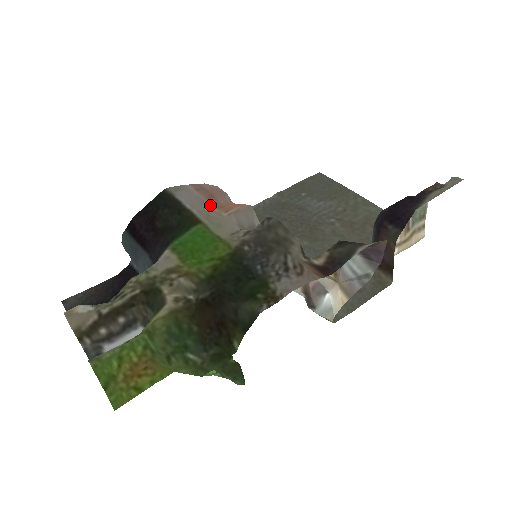
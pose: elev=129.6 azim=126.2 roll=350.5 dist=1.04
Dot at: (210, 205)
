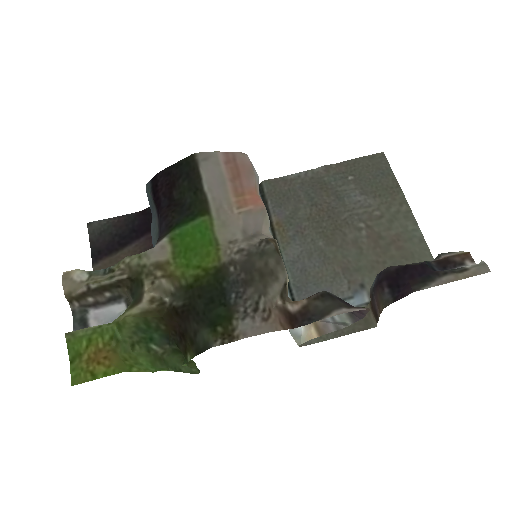
Dot at: (229, 190)
